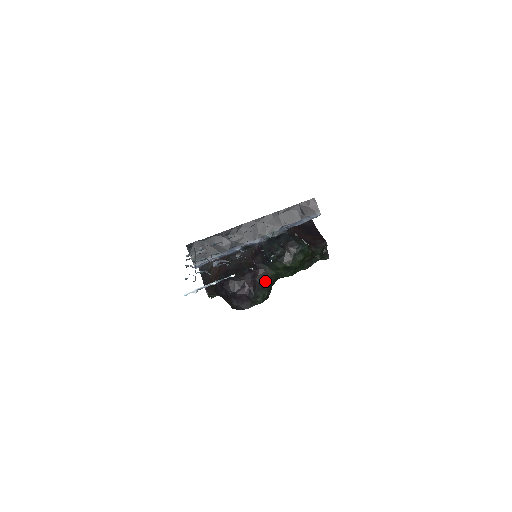
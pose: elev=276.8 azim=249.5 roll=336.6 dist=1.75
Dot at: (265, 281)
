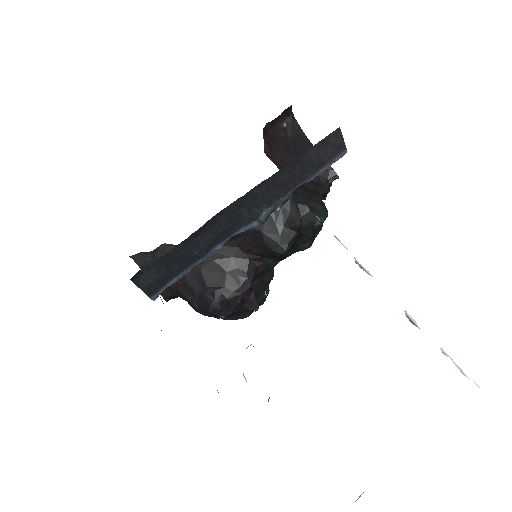
Dot at: (267, 277)
